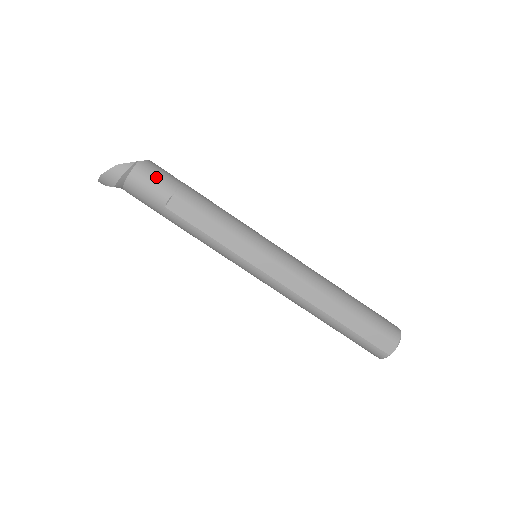
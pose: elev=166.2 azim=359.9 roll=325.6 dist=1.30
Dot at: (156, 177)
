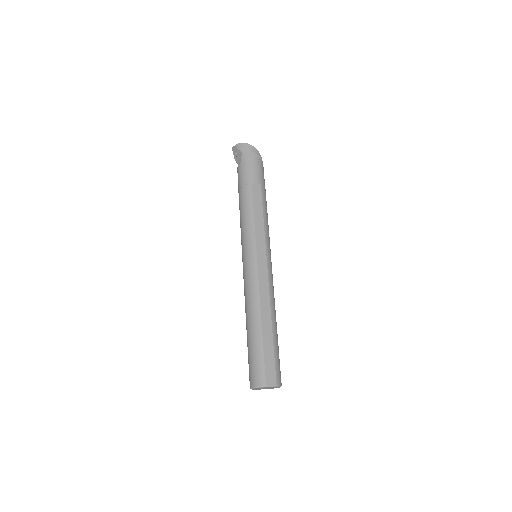
Dot at: (262, 172)
